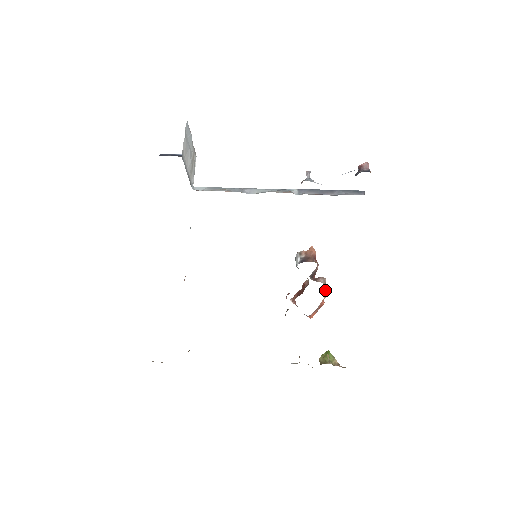
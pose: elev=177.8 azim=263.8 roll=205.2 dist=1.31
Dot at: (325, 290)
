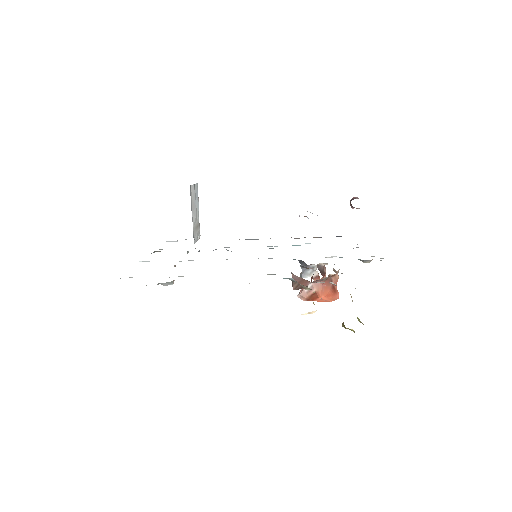
Dot at: occluded
